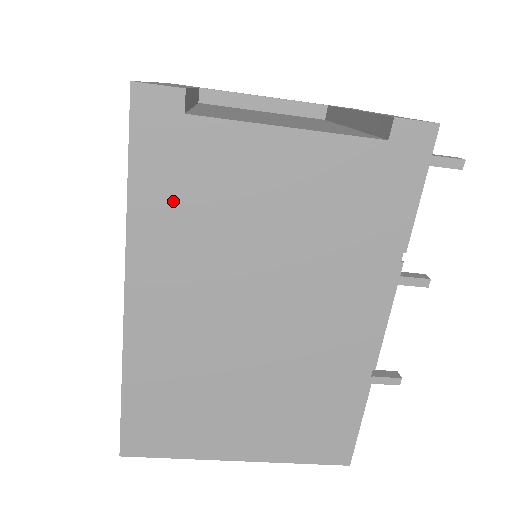
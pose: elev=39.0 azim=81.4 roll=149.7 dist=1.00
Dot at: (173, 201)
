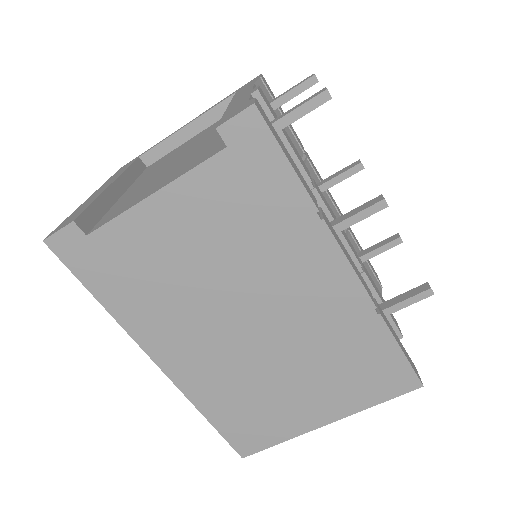
Dot at: (129, 290)
